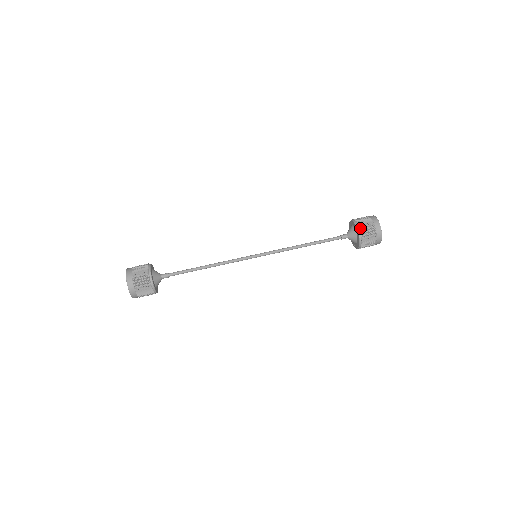
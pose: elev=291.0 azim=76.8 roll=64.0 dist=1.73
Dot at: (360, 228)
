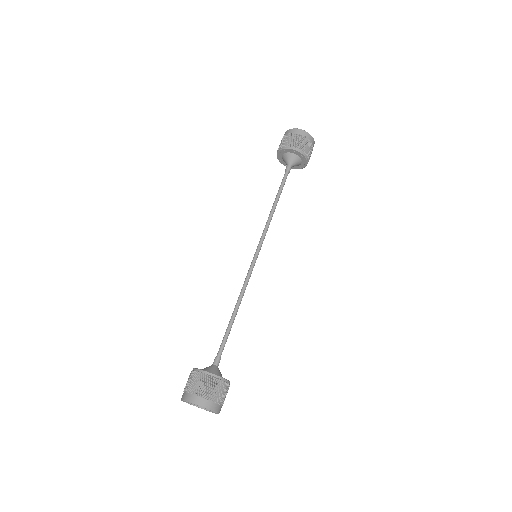
Dot at: (307, 154)
